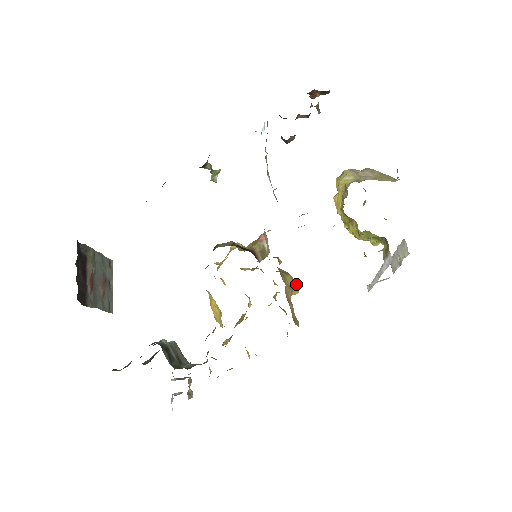
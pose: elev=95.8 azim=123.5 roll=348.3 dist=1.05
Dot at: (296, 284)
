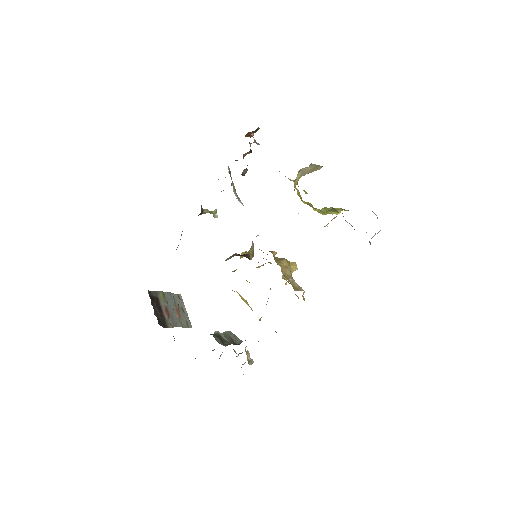
Dot at: (293, 263)
